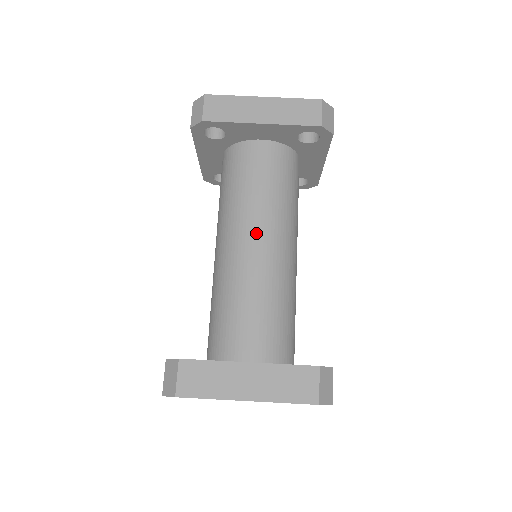
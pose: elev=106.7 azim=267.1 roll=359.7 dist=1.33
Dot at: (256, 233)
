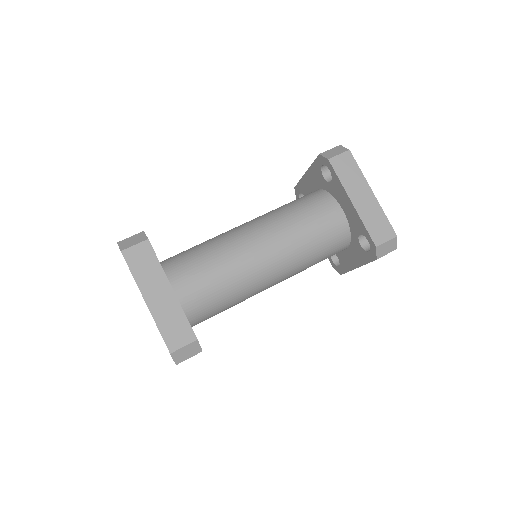
Dot at: (270, 245)
